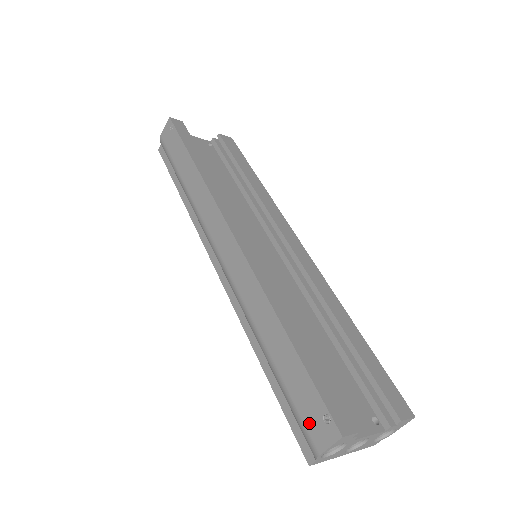
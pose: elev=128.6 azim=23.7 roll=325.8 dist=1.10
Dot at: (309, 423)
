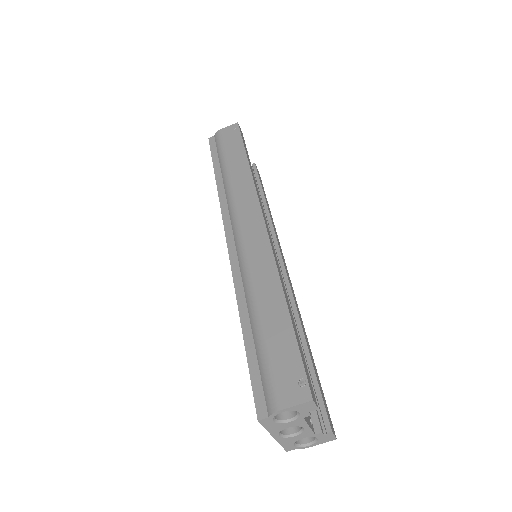
Dot at: (280, 382)
